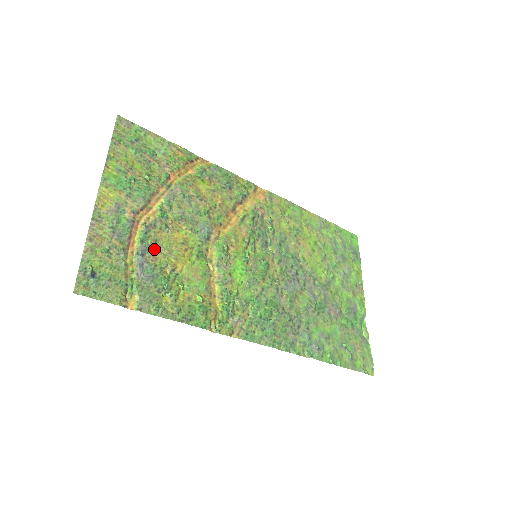
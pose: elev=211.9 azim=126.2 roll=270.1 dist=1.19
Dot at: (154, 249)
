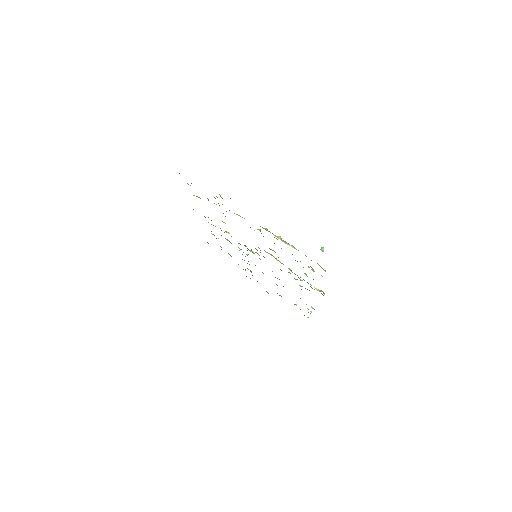
Dot at: occluded
